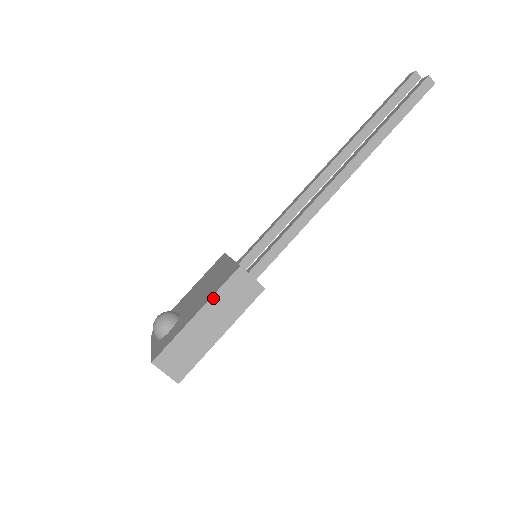
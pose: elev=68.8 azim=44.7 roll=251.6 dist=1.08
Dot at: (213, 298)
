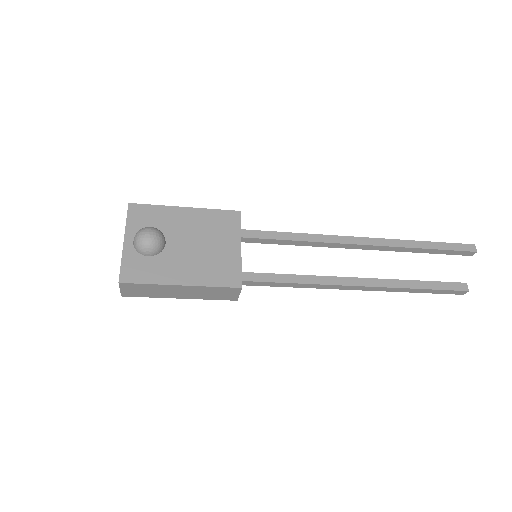
Dot at: (203, 287)
